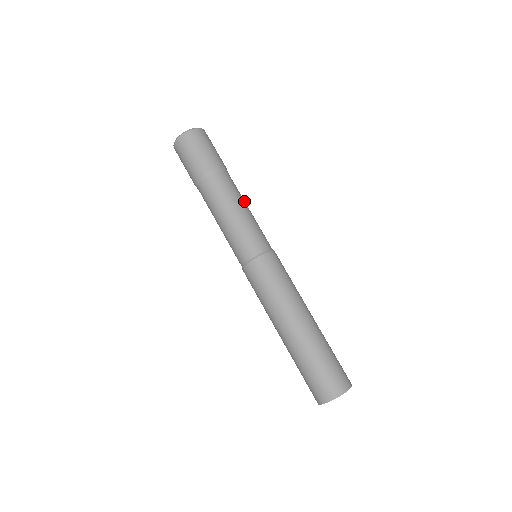
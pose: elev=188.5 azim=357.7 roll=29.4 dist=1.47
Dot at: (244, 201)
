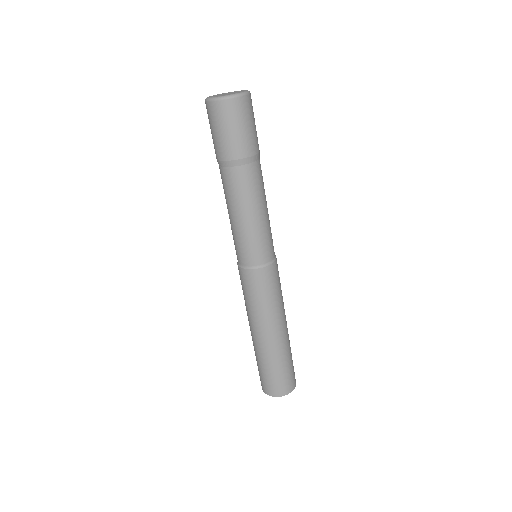
Dot at: (262, 202)
